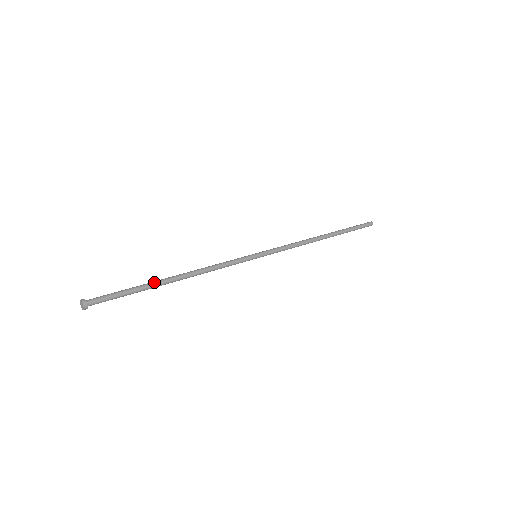
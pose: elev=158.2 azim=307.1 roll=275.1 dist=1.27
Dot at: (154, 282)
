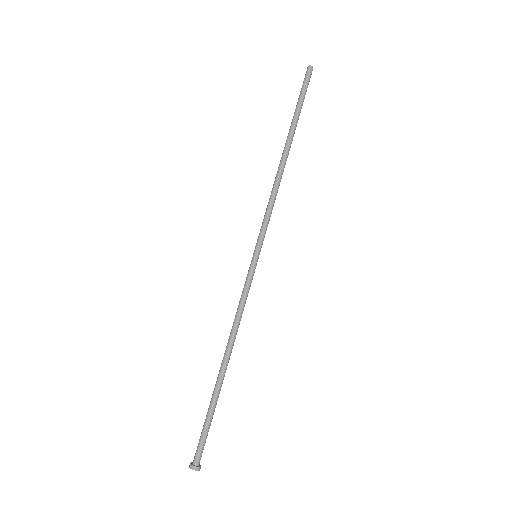
Dot at: (219, 390)
